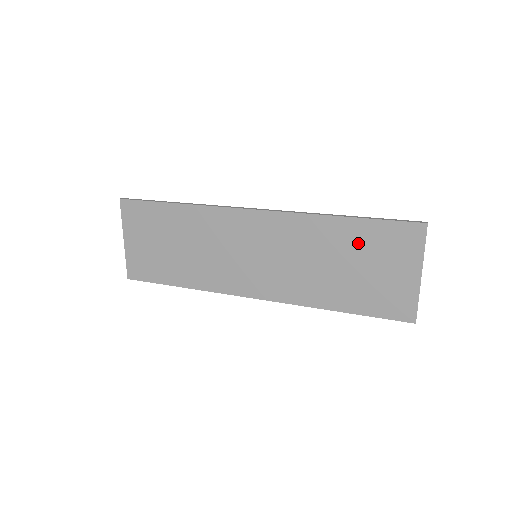
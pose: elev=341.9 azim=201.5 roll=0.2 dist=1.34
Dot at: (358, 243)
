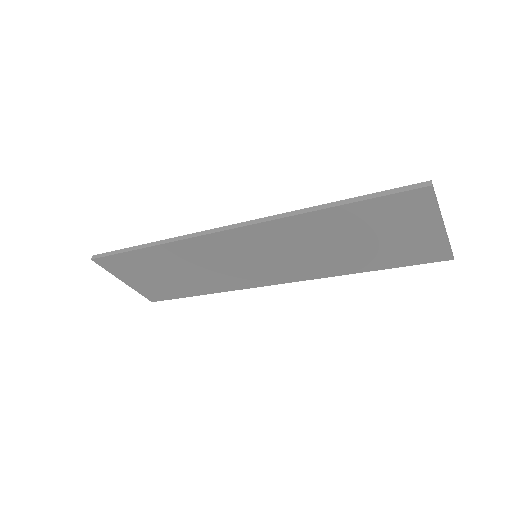
Dot at: (357, 223)
